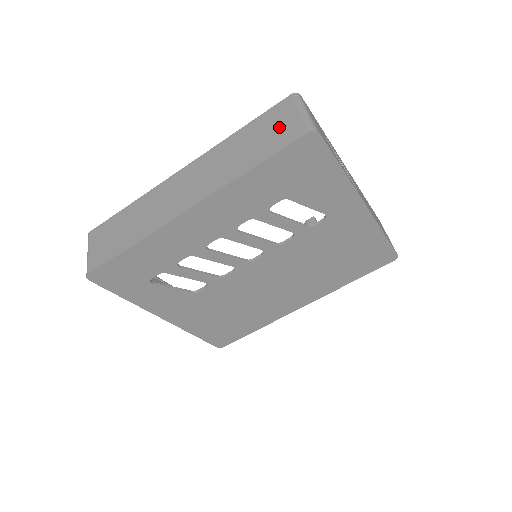
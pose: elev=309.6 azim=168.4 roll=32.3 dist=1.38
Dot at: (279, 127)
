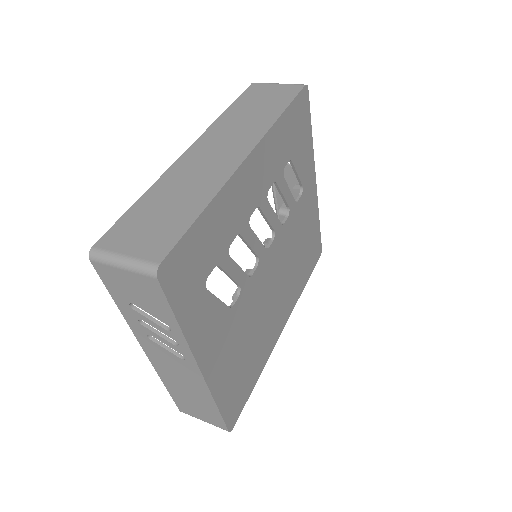
Dot at: (271, 93)
